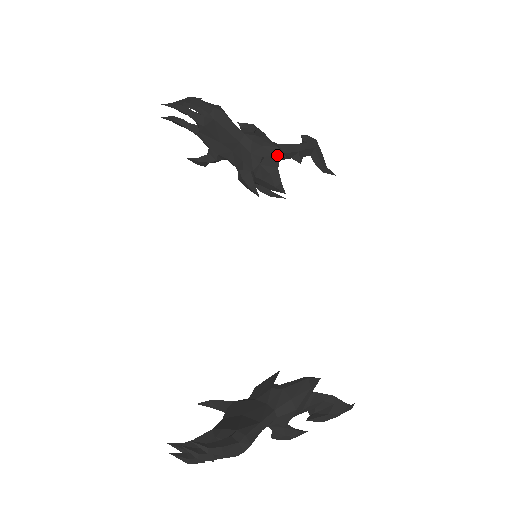
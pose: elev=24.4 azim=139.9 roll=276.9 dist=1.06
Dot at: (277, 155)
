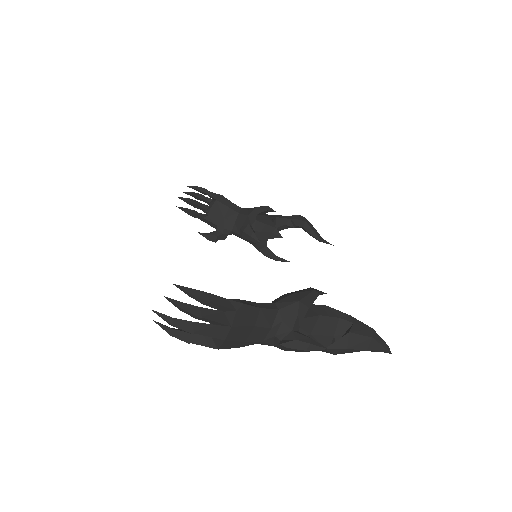
Dot at: (270, 217)
